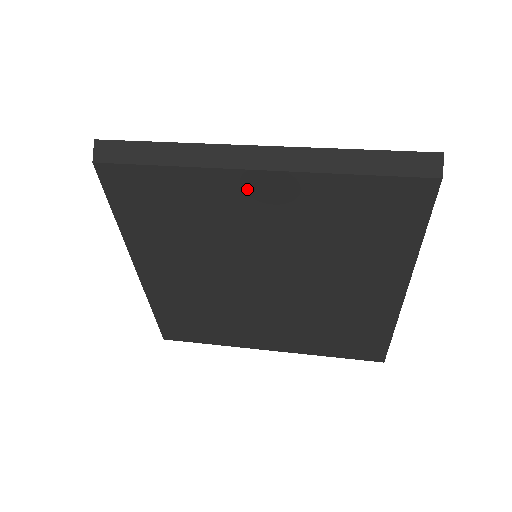
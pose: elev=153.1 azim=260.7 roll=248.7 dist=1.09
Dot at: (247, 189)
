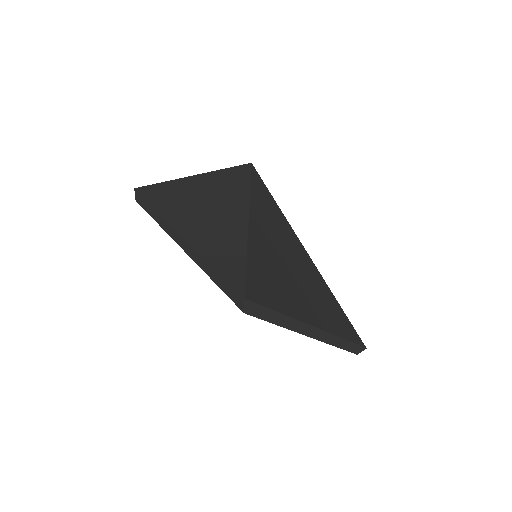
Dot at: occluded
